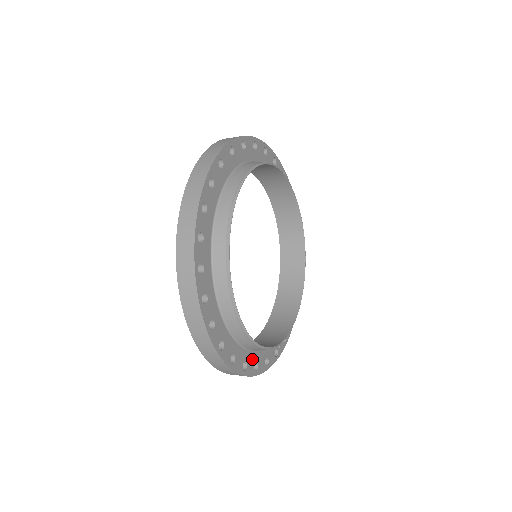
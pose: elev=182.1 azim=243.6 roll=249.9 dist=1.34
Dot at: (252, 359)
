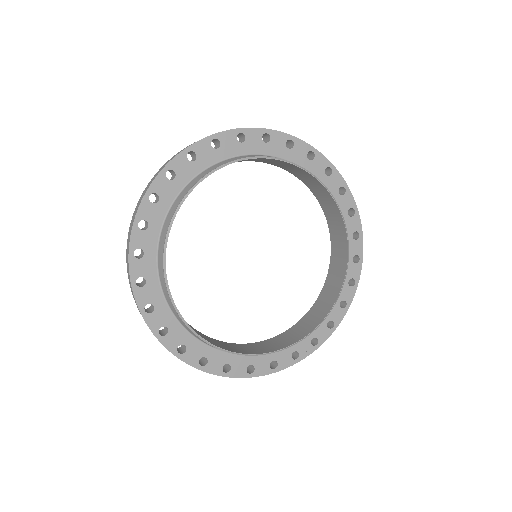
Dot at: (242, 361)
